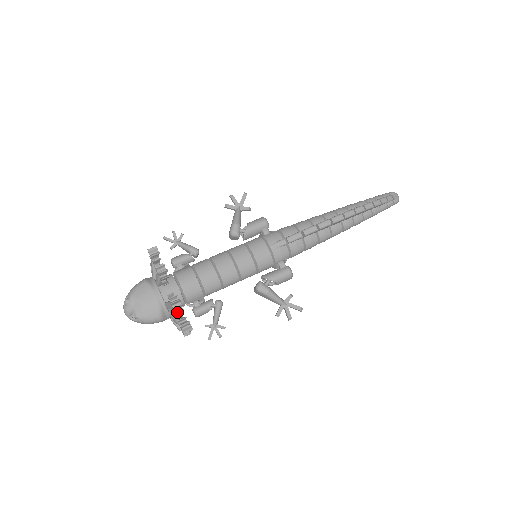
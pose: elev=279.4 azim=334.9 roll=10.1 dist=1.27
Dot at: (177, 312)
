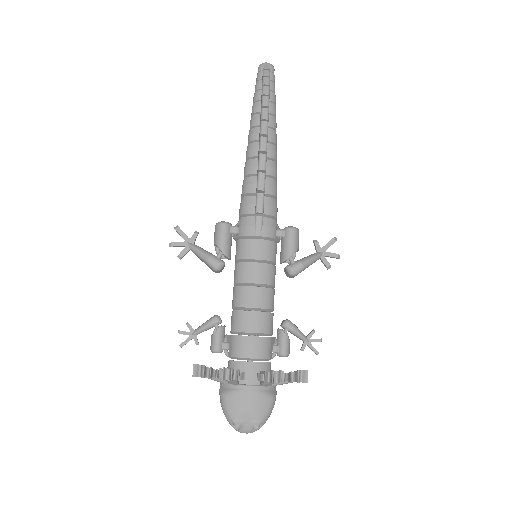
Dot at: (283, 380)
